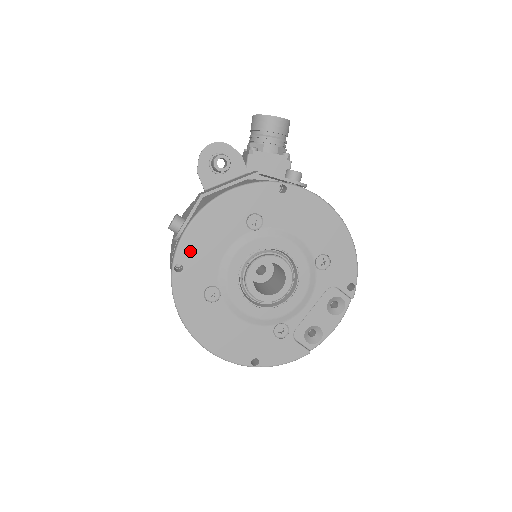
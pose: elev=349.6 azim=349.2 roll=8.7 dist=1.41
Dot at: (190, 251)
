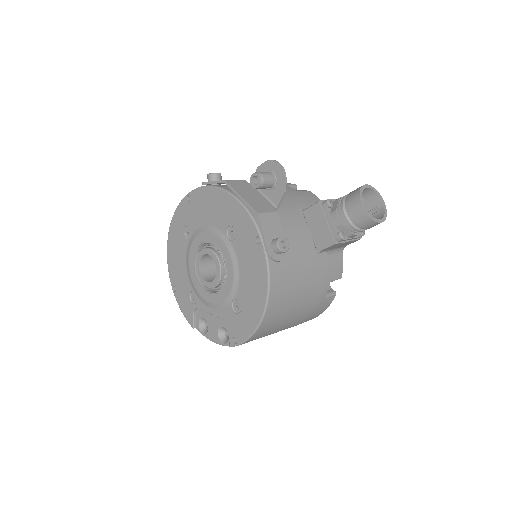
Dot at: (198, 199)
